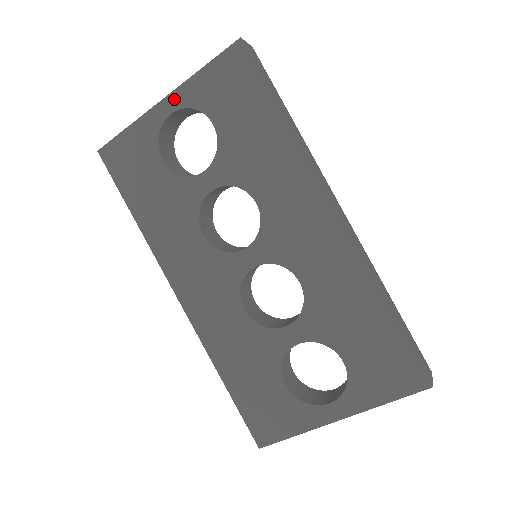
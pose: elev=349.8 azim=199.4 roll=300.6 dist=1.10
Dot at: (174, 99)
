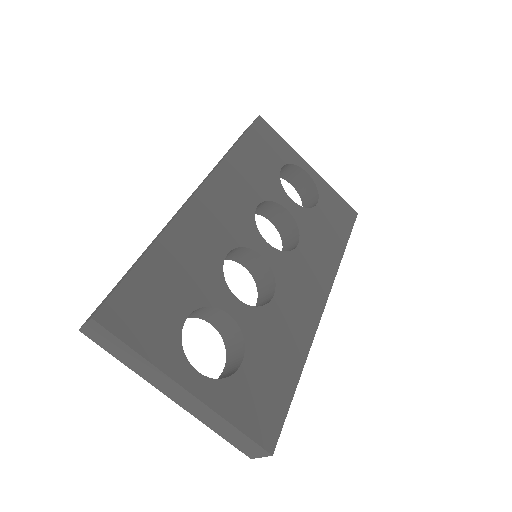
Dot at: (314, 174)
